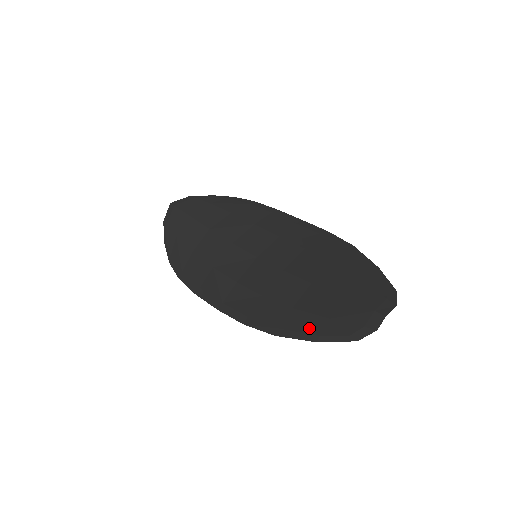
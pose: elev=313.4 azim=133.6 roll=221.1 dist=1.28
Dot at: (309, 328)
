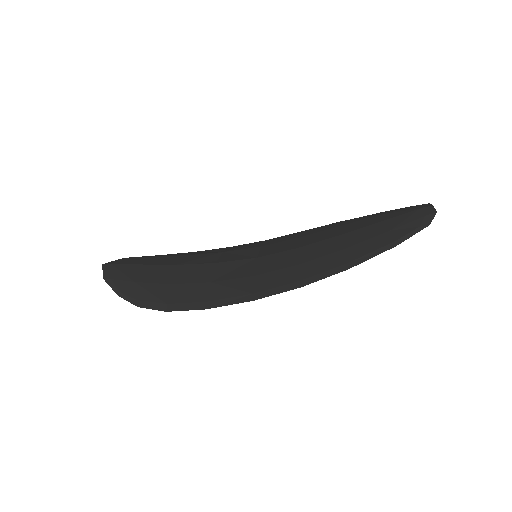
Dot at: (378, 244)
